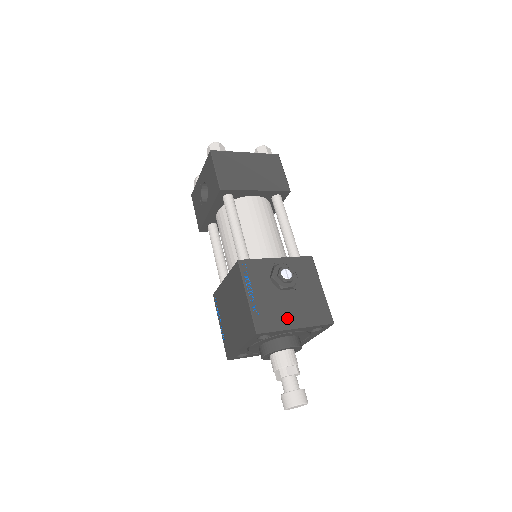
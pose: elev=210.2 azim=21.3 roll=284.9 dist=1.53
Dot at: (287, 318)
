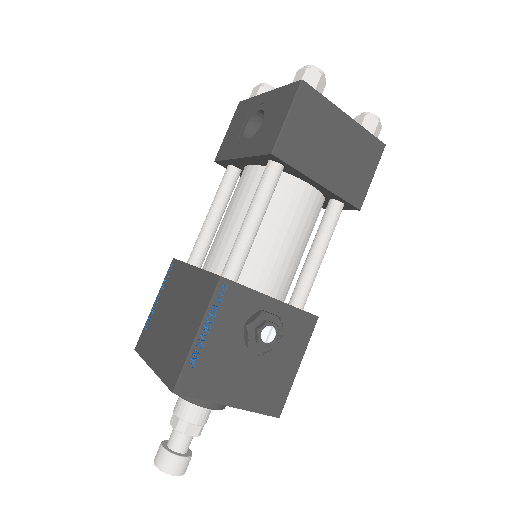
Dot at: (228, 388)
